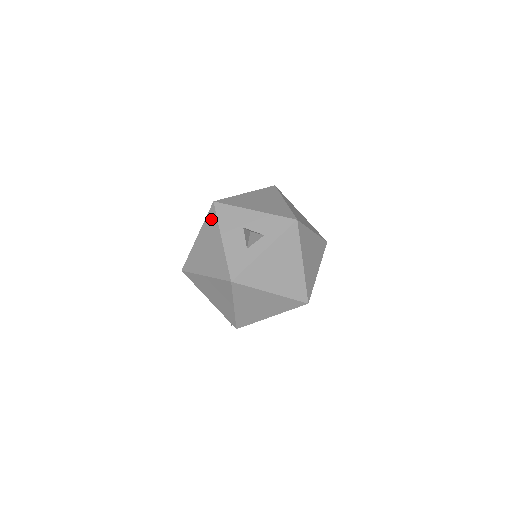
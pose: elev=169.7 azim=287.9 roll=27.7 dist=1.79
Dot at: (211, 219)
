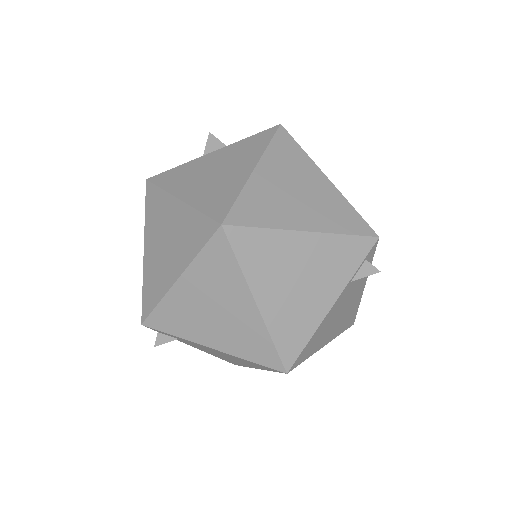
Dot at: occluded
